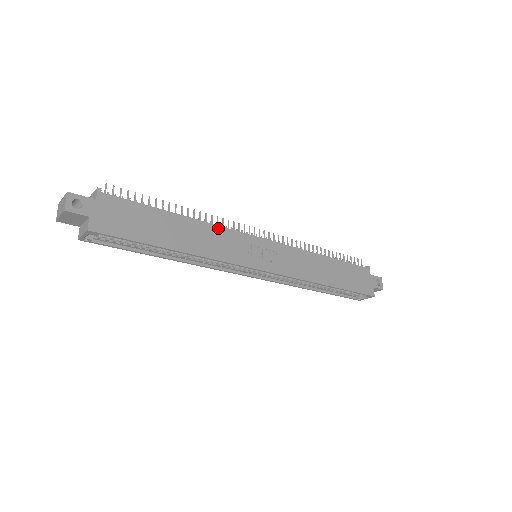
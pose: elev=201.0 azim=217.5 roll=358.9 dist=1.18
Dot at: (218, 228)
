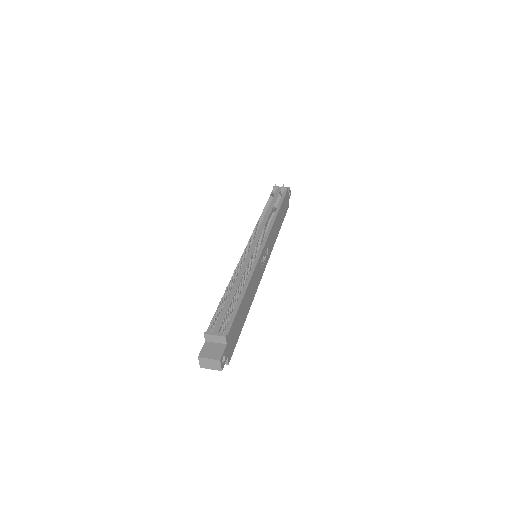
Dot at: (254, 273)
